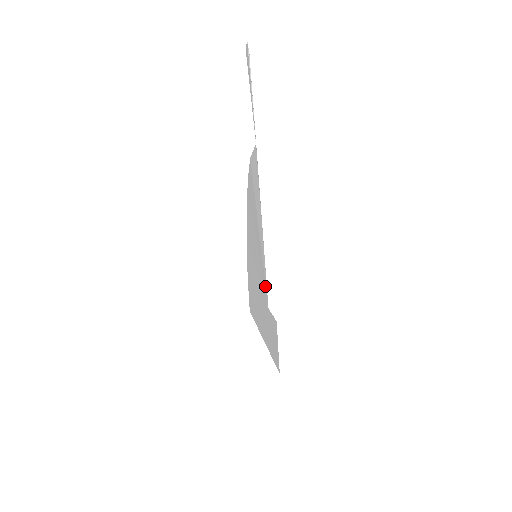
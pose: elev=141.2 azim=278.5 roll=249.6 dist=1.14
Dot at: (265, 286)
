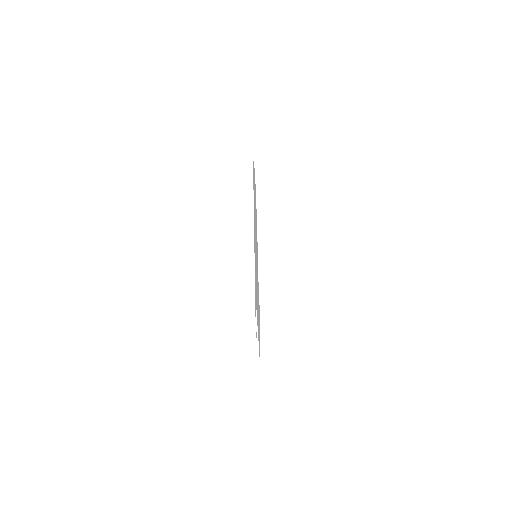
Dot at: (256, 301)
